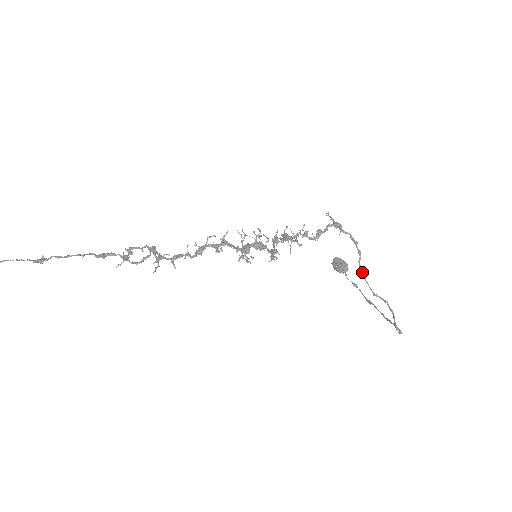
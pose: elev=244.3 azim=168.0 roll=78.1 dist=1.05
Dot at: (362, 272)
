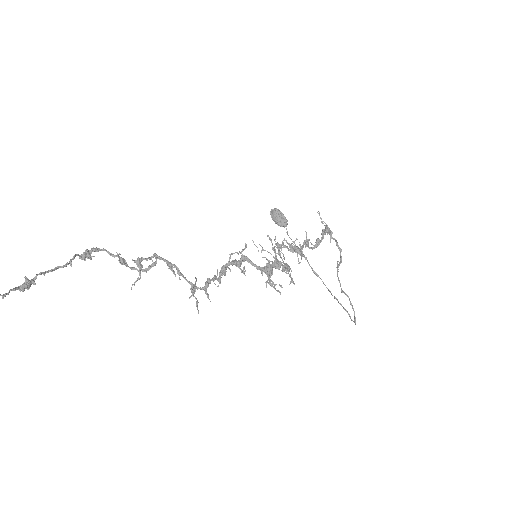
Dot at: occluded
